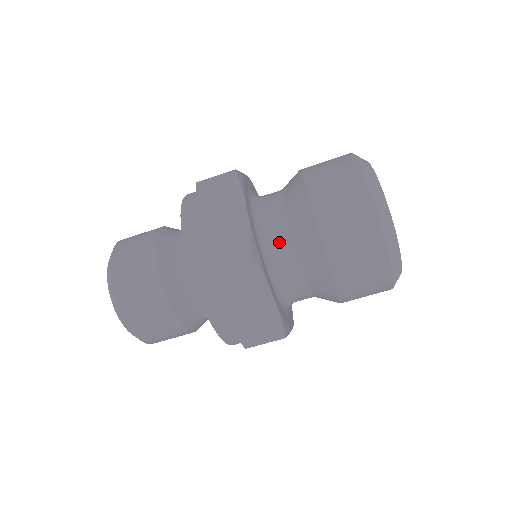
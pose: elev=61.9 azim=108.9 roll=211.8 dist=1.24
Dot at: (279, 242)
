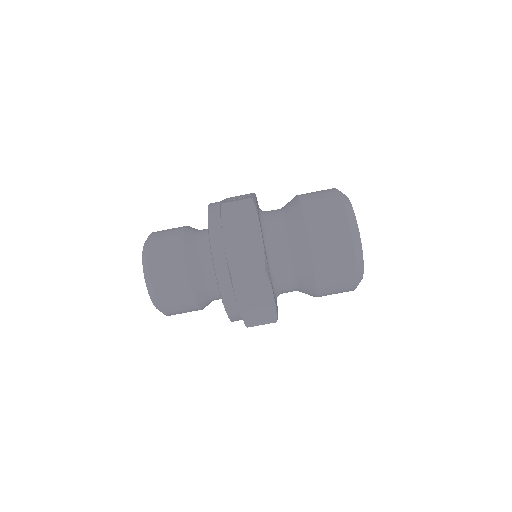
Dot at: (281, 257)
